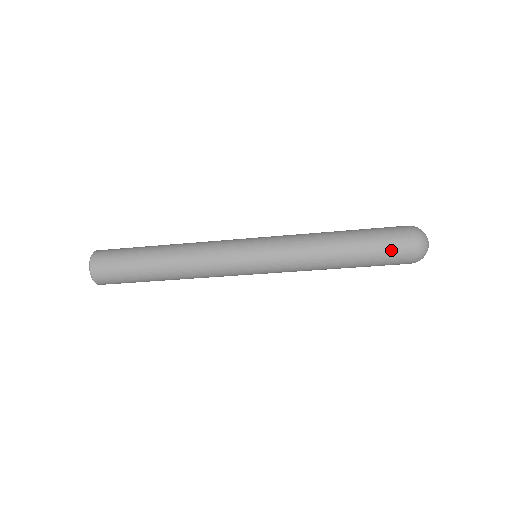
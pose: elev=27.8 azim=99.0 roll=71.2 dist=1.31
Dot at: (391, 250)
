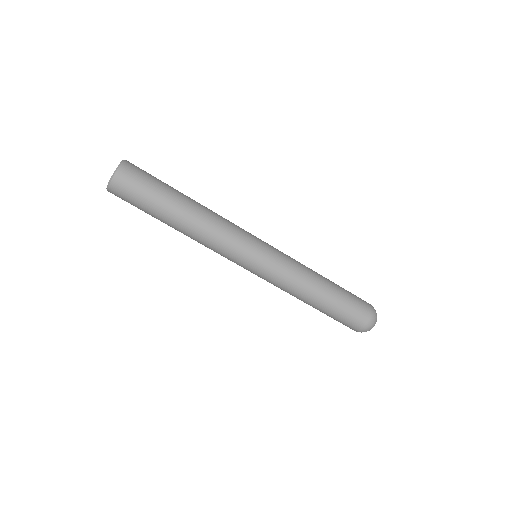
Dot at: (358, 303)
